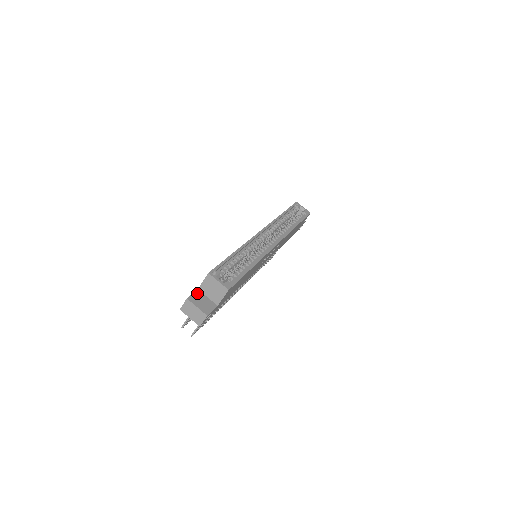
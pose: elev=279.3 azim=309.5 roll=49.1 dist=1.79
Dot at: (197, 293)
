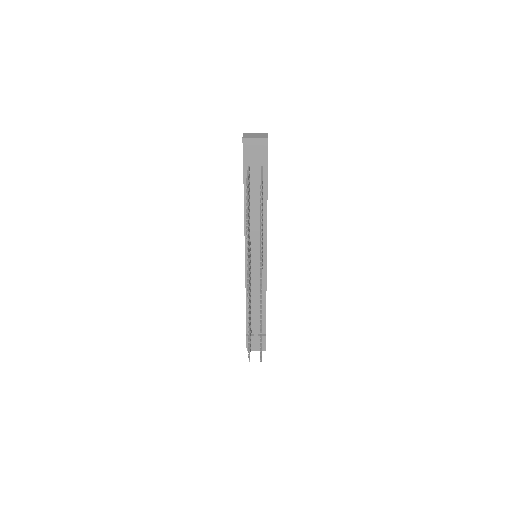
Dot at: occluded
